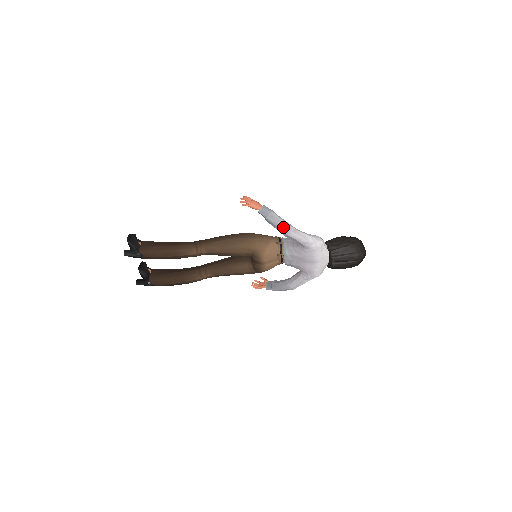
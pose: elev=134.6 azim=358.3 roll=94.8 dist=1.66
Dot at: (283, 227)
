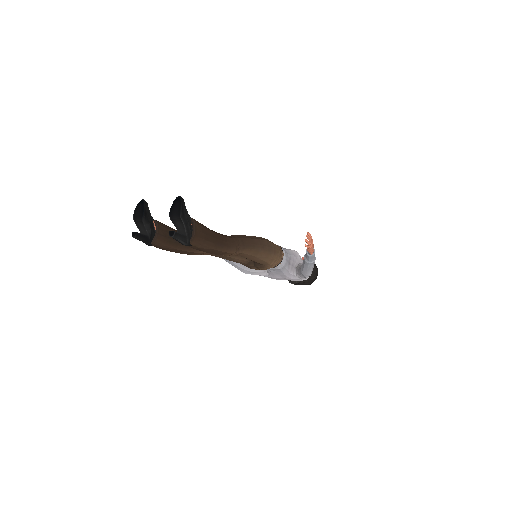
Dot at: (310, 272)
